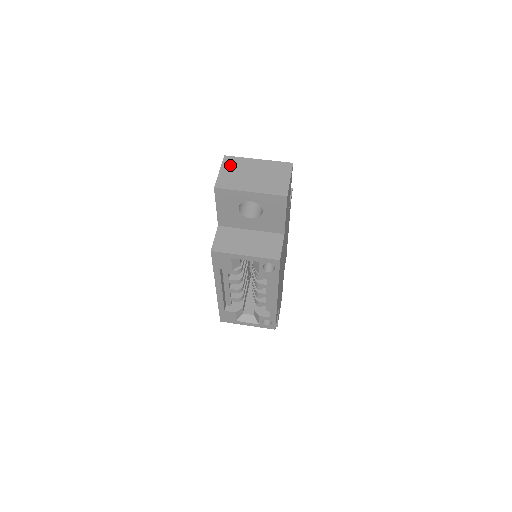
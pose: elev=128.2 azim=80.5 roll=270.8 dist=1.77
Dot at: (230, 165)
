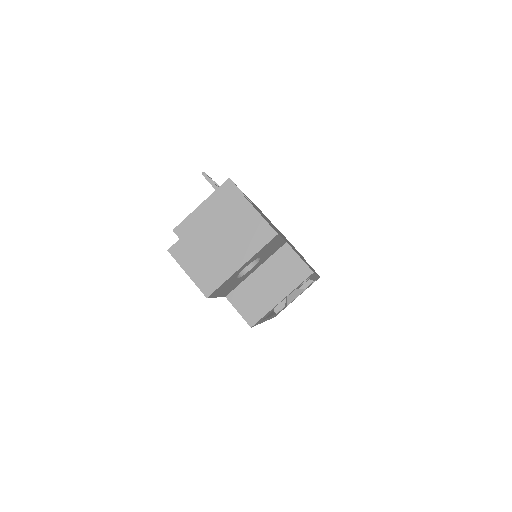
Dot at: (187, 256)
